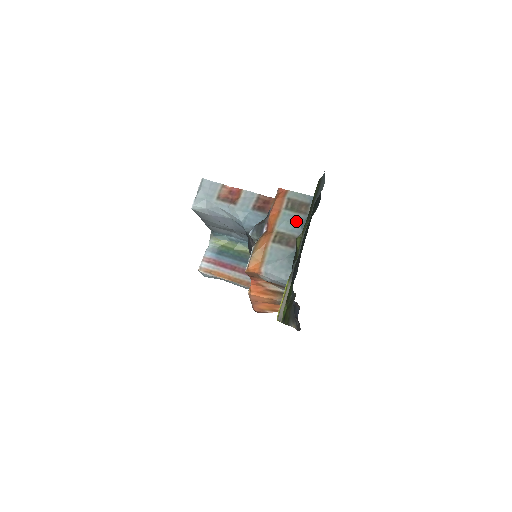
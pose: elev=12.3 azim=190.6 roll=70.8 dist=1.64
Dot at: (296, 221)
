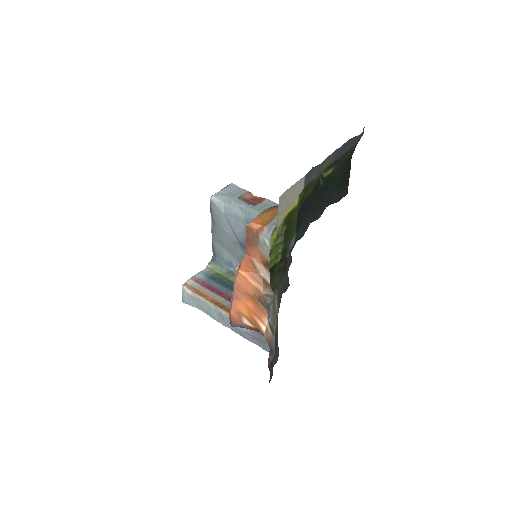
Dot at: occluded
